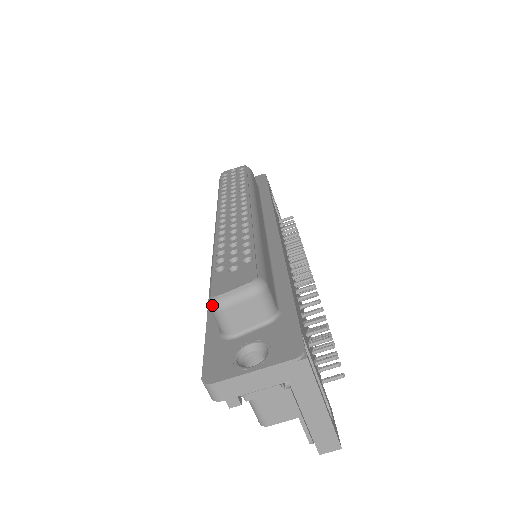
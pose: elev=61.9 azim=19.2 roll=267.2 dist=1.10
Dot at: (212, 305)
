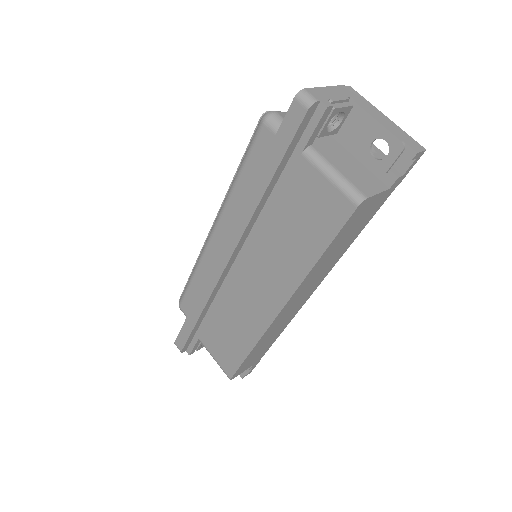
Dot at: (267, 114)
